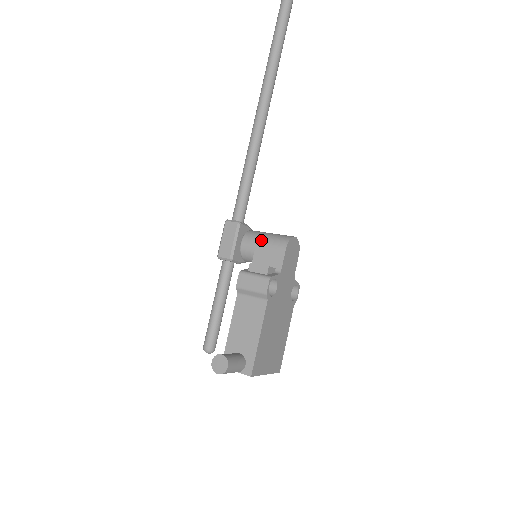
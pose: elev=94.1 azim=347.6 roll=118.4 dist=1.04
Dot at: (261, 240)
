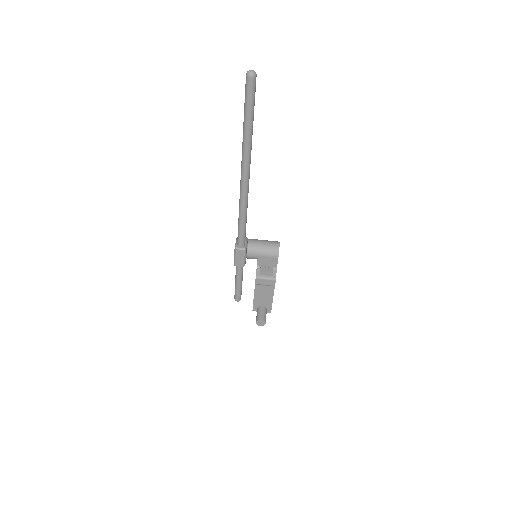
Dot at: (261, 254)
